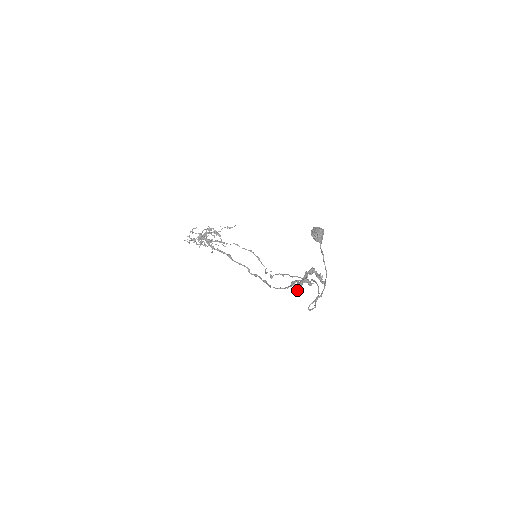
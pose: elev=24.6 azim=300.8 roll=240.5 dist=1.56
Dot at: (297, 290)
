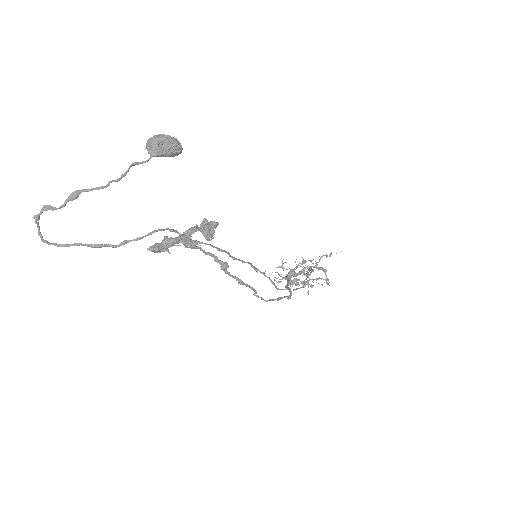
Dot at: (154, 252)
